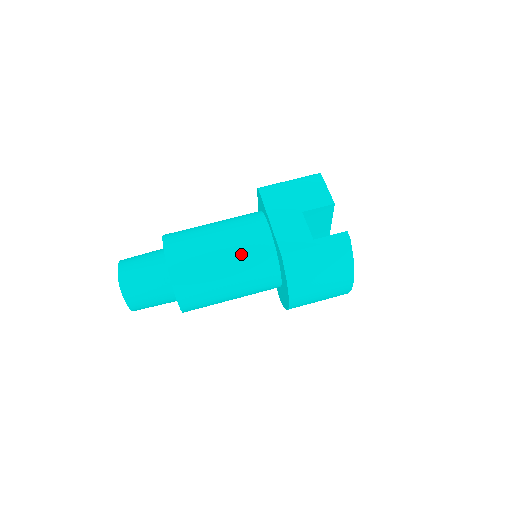
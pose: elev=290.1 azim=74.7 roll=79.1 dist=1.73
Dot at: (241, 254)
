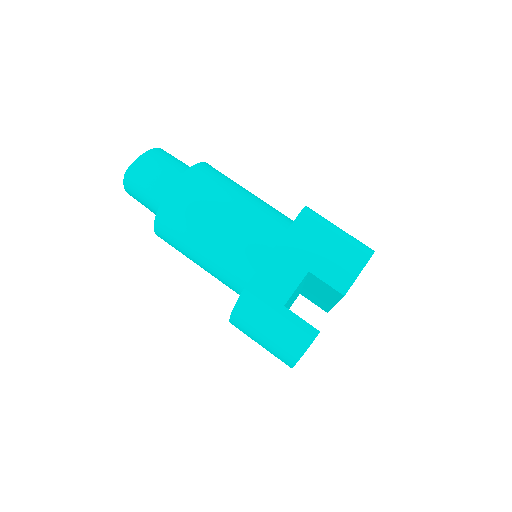
Dot at: (227, 248)
